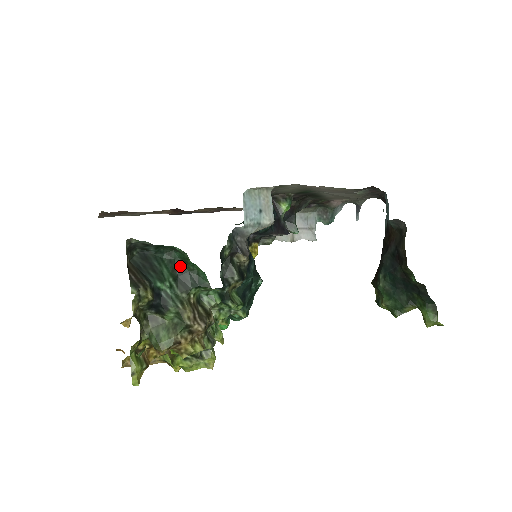
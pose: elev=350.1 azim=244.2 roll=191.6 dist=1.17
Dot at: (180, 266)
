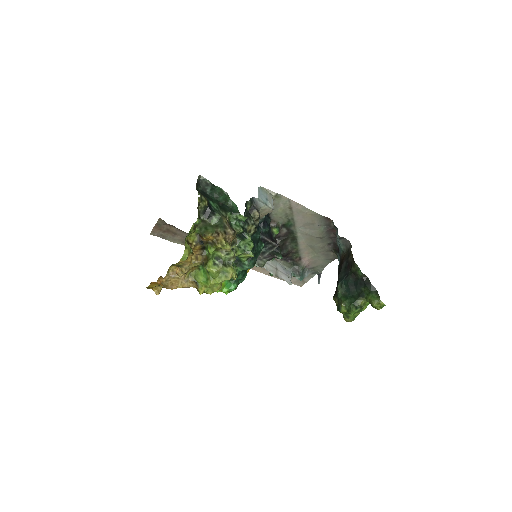
Dot at: (222, 203)
